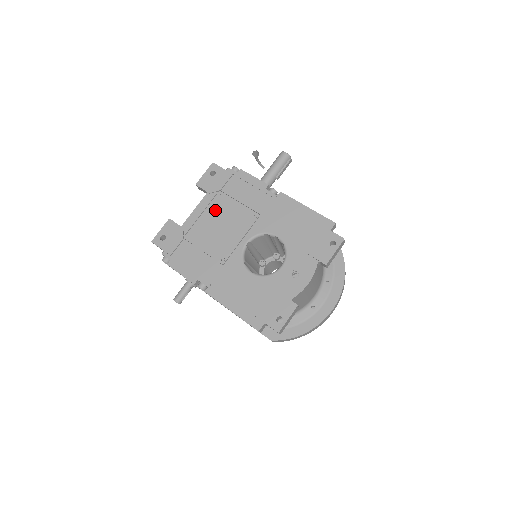
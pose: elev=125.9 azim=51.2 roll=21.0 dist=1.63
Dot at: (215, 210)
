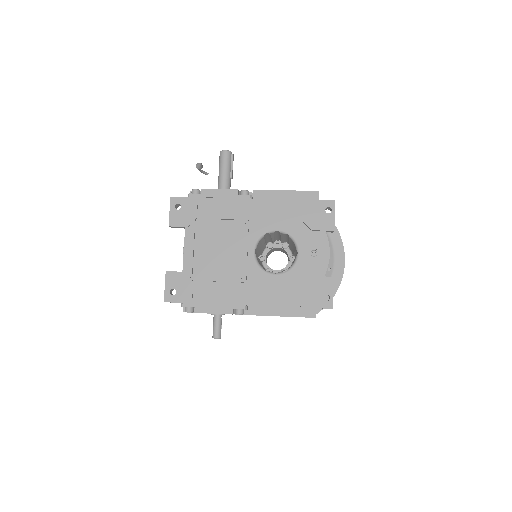
Dot at: (204, 239)
